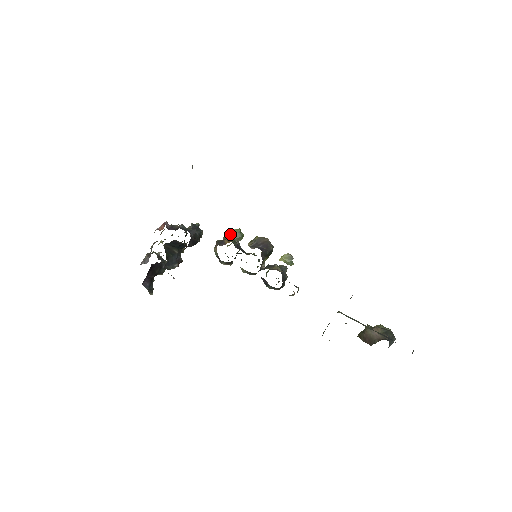
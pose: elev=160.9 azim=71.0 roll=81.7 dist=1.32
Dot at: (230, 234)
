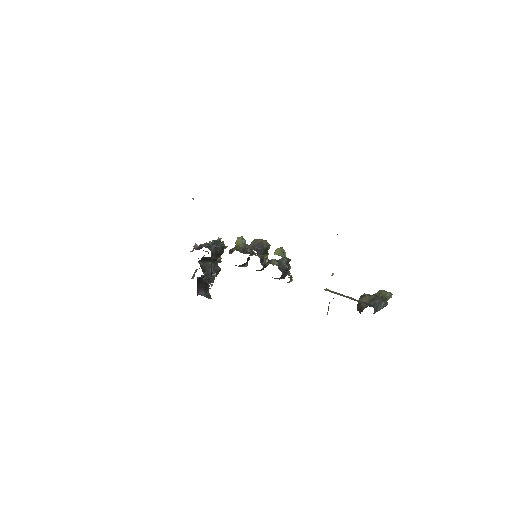
Dot at: (235, 243)
